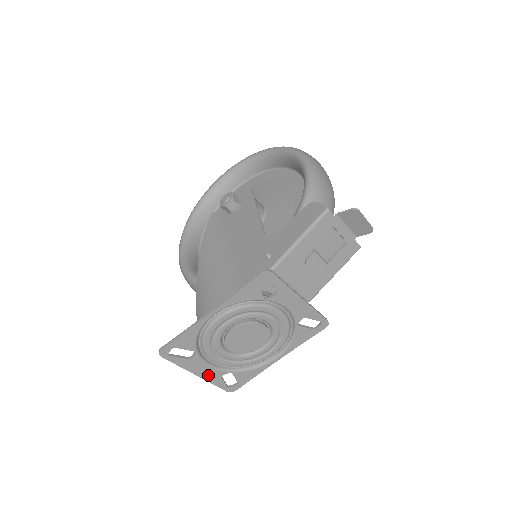
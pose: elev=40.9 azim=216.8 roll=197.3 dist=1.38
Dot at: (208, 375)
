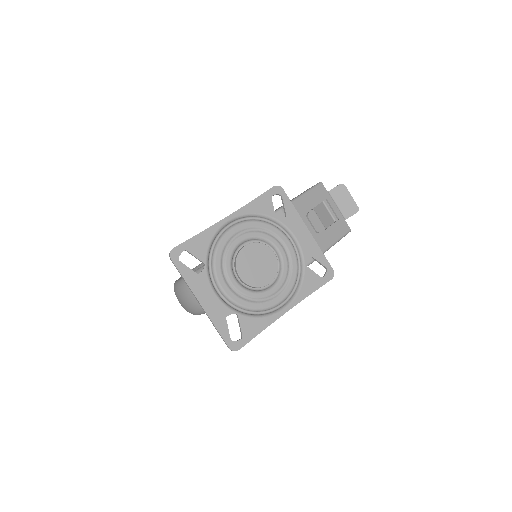
Dot at: (212, 309)
